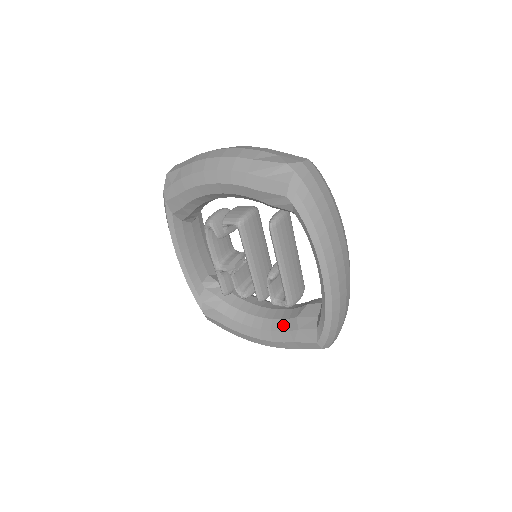
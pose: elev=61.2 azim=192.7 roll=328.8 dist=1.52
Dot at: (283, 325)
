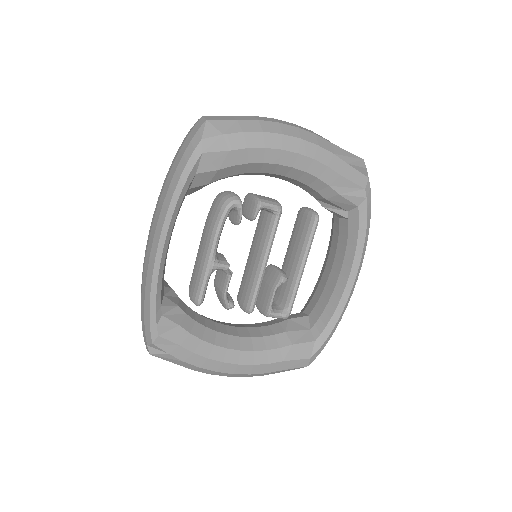
Dot at: (269, 342)
